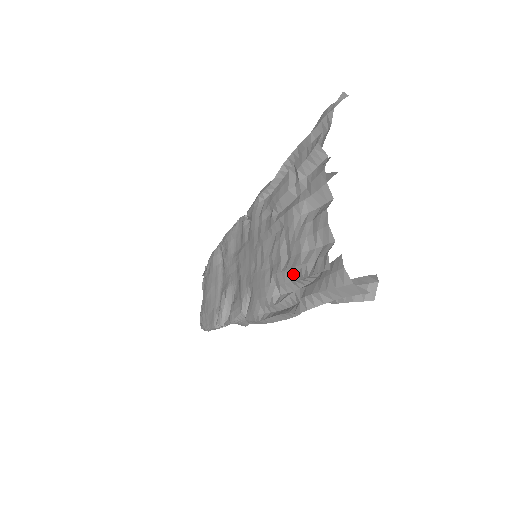
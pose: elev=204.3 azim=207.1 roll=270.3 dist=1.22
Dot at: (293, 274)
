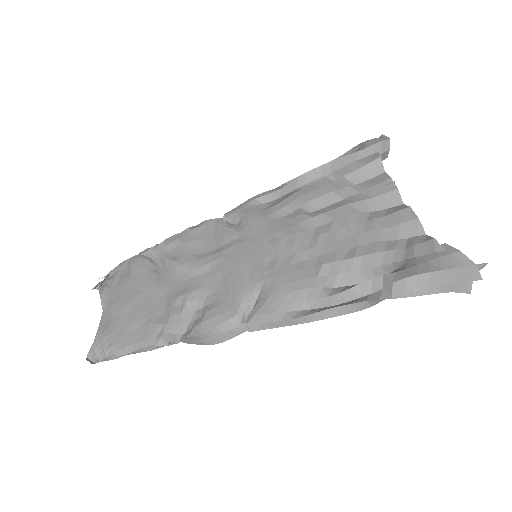
Dot at: (369, 261)
